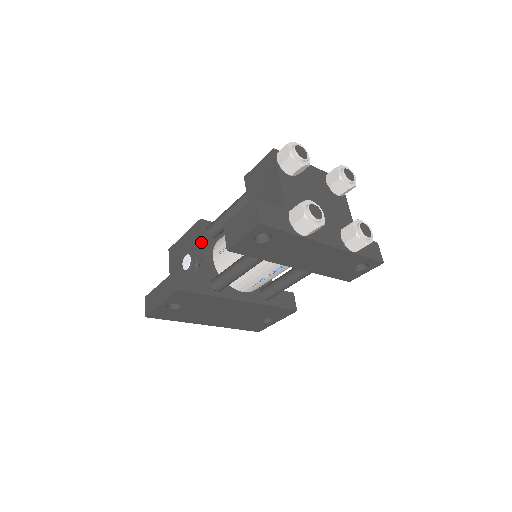
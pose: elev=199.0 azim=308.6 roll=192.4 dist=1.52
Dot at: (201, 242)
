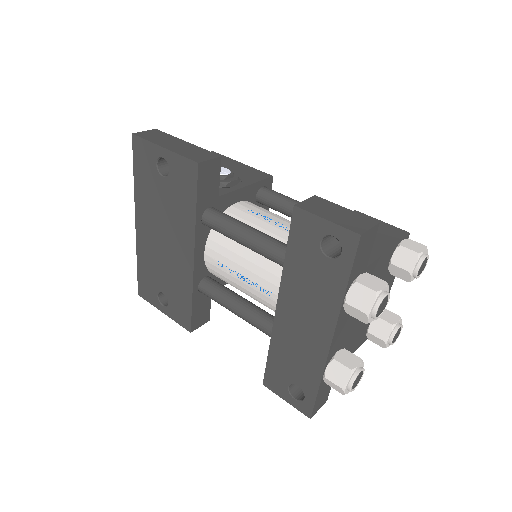
Dot at: (250, 183)
